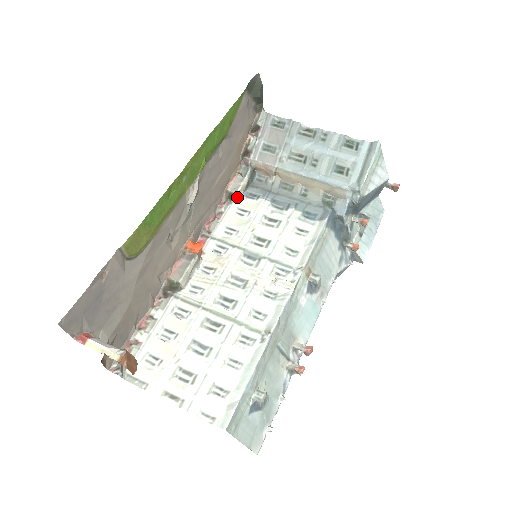
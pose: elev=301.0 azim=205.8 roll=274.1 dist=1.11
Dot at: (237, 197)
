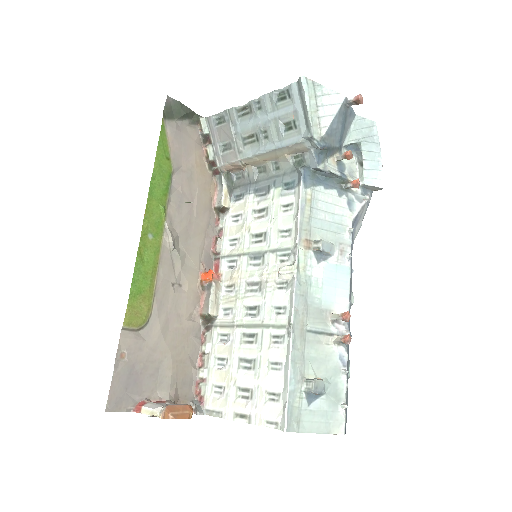
Dot at: (225, 208)
